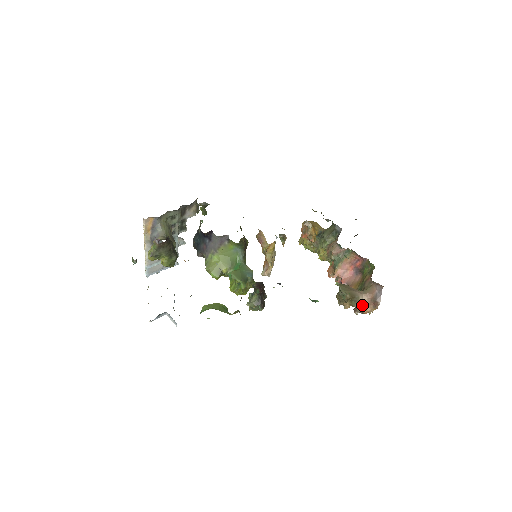
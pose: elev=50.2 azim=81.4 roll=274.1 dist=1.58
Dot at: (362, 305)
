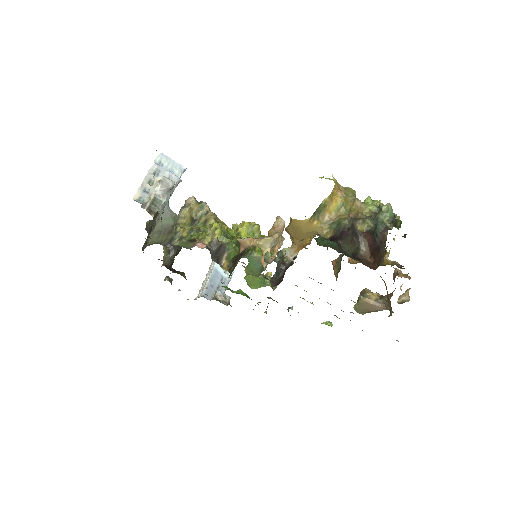
Dot at: occluded
